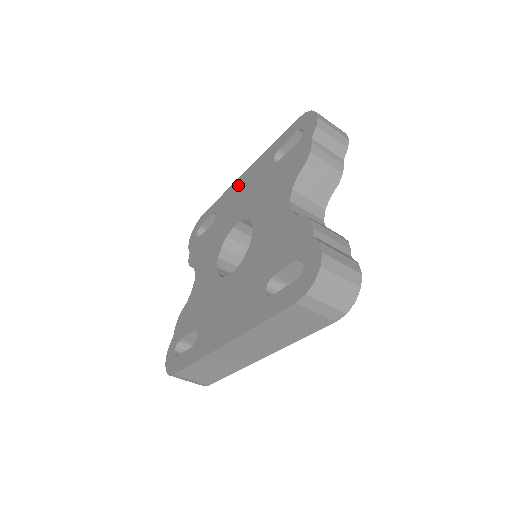
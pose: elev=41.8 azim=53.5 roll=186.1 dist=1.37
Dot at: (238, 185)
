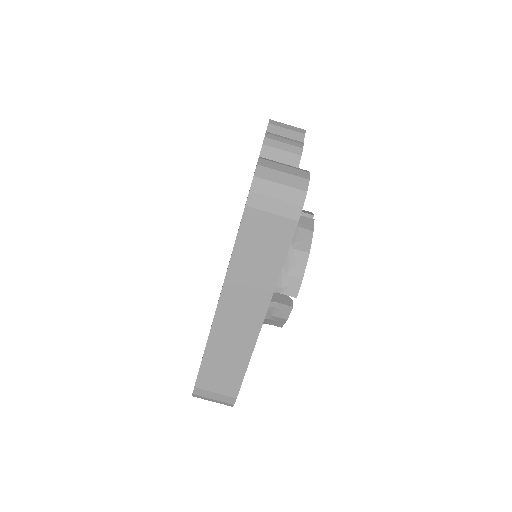
Dot at: occluded
